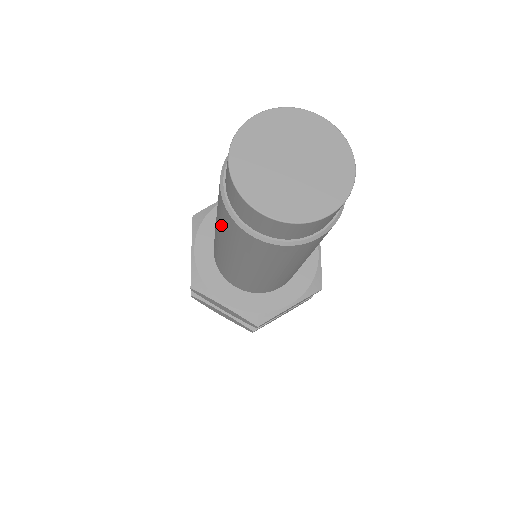
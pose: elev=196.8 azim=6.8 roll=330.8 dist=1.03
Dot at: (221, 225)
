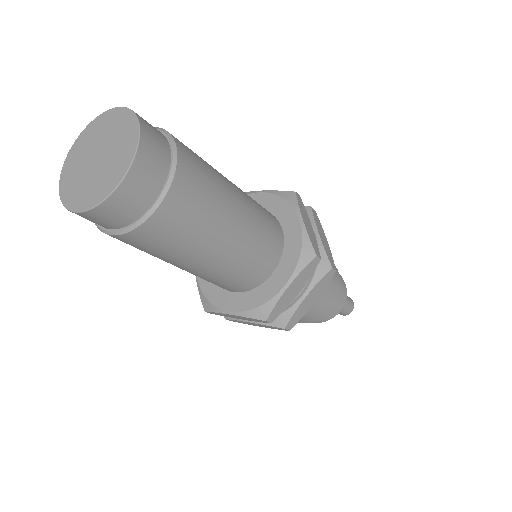
Dot at: occluded
